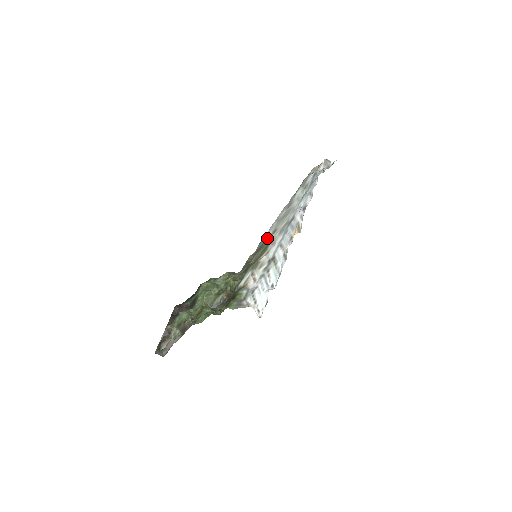
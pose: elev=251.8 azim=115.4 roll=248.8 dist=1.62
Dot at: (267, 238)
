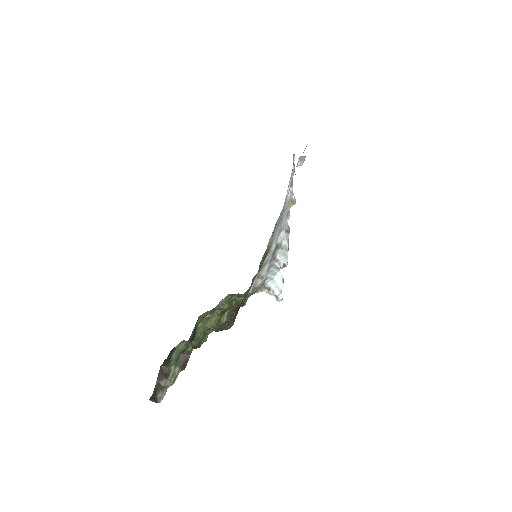
Dot at: occluded
